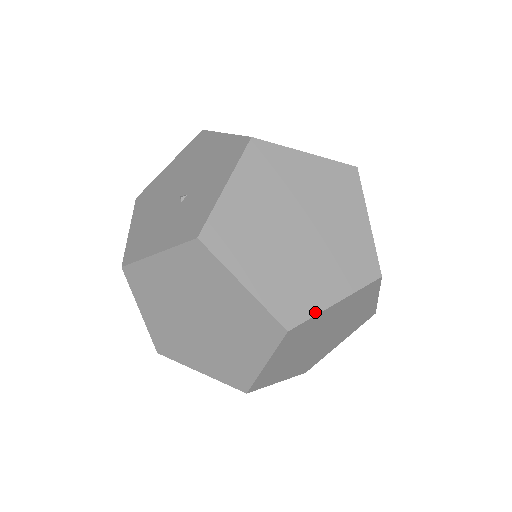
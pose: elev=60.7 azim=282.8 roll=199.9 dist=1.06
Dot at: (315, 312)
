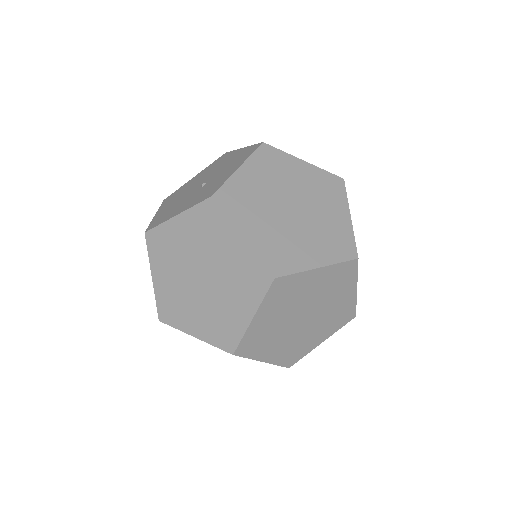
Dot at: (299, 270)
